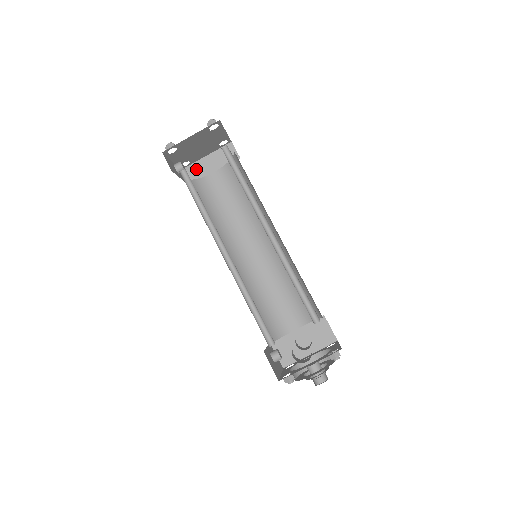
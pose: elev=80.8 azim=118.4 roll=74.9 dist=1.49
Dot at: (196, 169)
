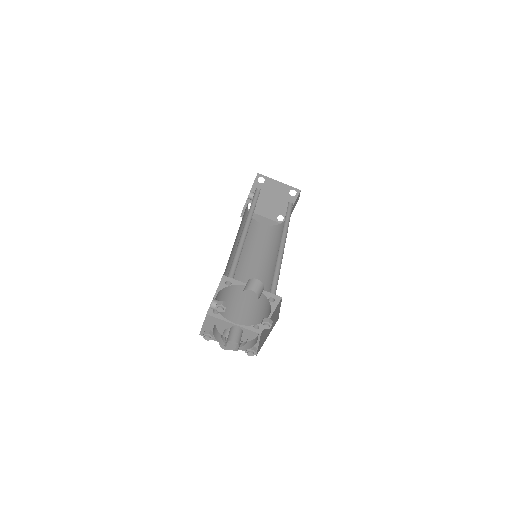
Dot at: occluded
